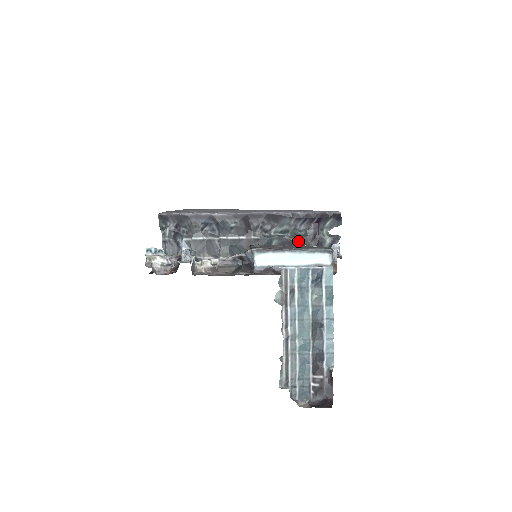
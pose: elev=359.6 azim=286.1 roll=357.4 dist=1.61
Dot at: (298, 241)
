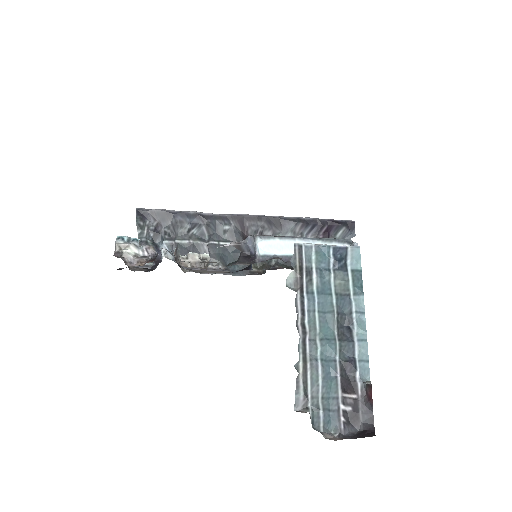
Dot at: occluded
